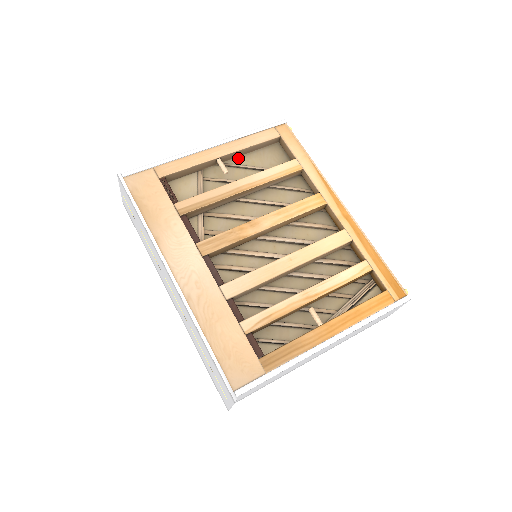
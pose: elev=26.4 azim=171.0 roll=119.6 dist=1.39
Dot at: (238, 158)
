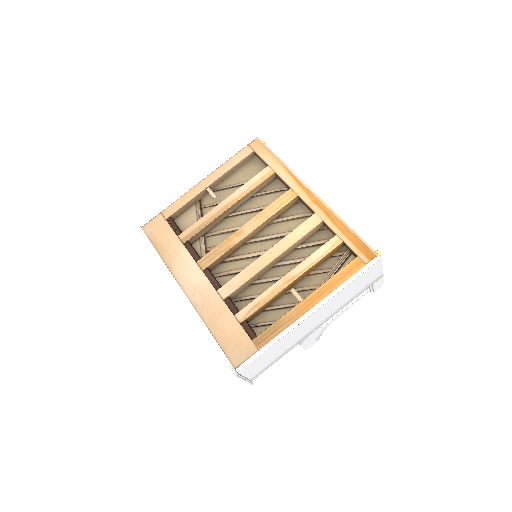
Dot at: (226, 181)
